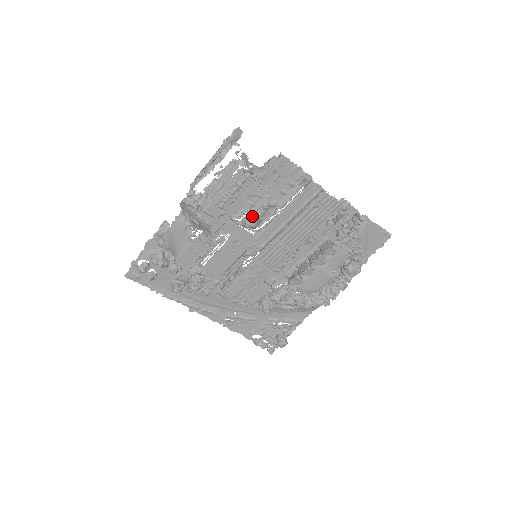
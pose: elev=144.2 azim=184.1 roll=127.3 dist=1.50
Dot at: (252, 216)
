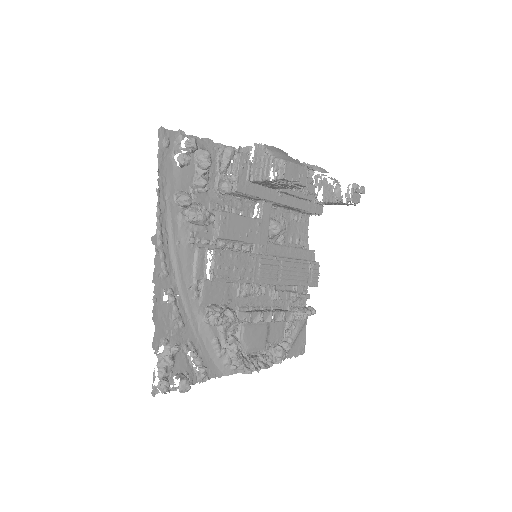
Dot at: occluded
